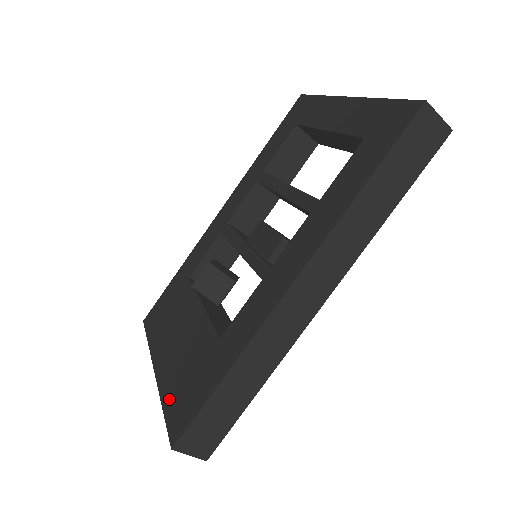
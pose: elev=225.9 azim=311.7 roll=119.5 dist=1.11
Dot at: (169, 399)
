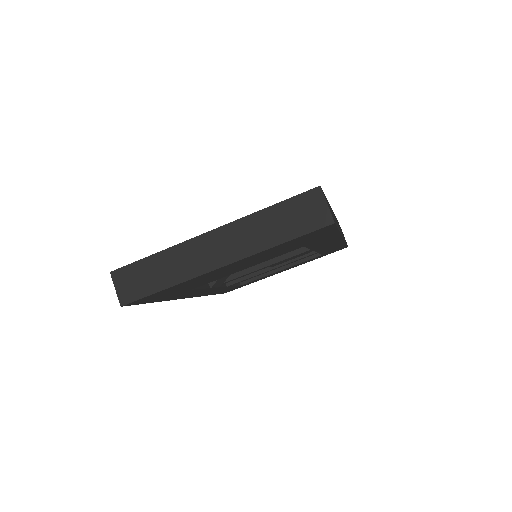
Dot at: occluded
